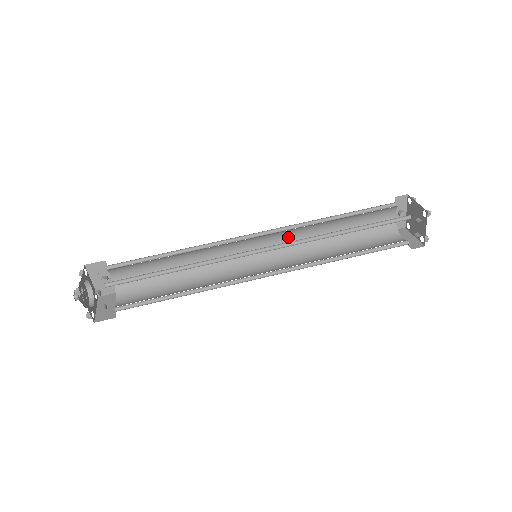
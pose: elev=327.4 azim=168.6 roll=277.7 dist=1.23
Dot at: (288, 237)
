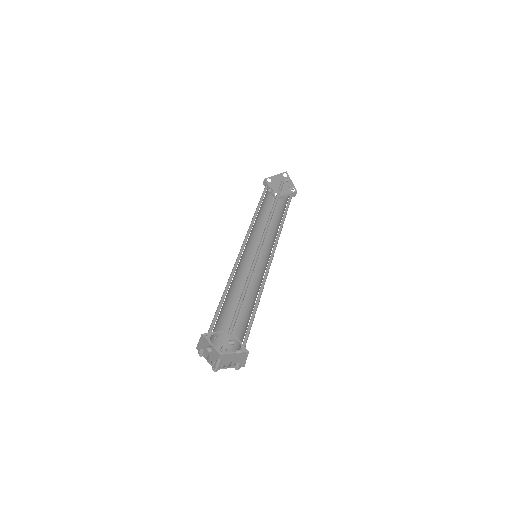
Dot at: (251, 240)
